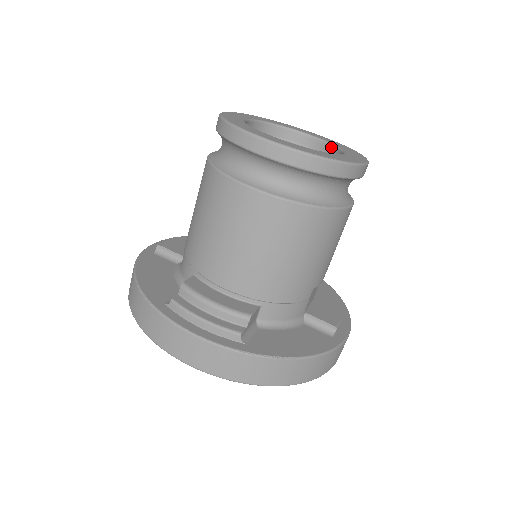
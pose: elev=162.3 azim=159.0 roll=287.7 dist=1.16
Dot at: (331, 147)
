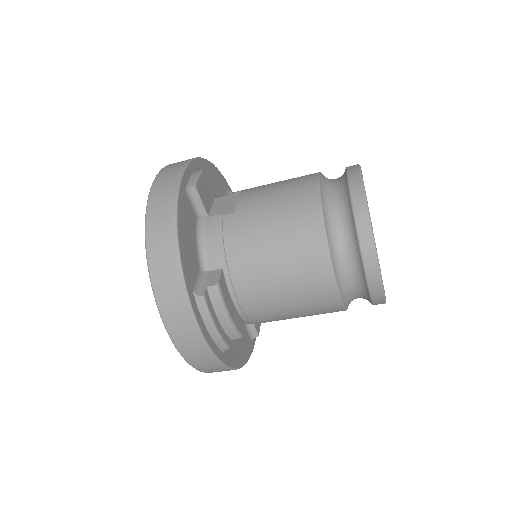
Dot at: occluded
